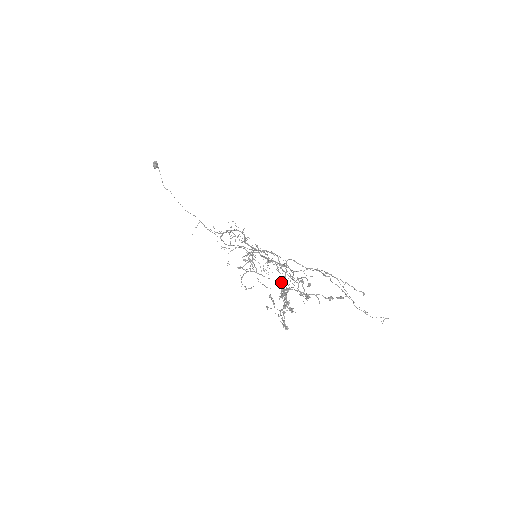
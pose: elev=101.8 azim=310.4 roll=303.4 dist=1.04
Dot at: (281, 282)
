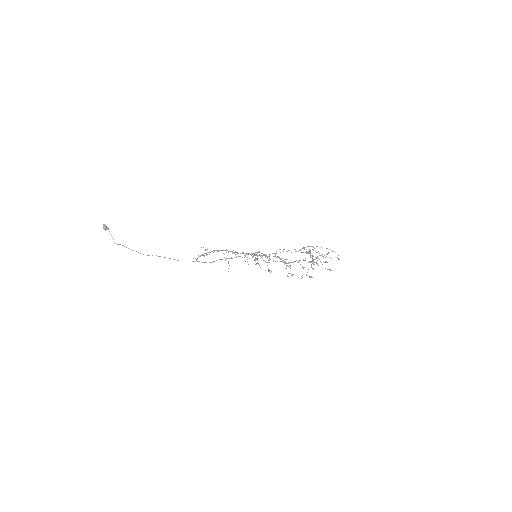
Dot at: (285, 262)
